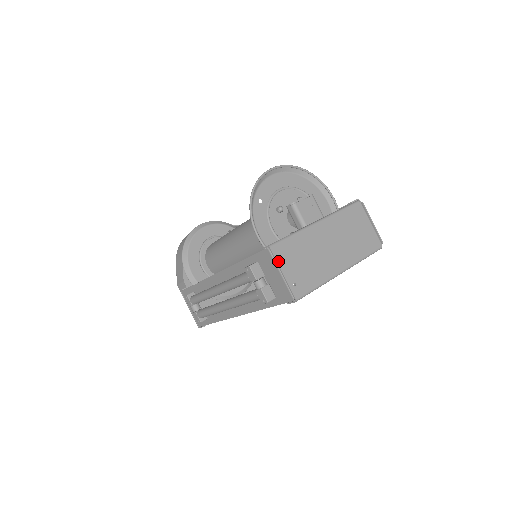
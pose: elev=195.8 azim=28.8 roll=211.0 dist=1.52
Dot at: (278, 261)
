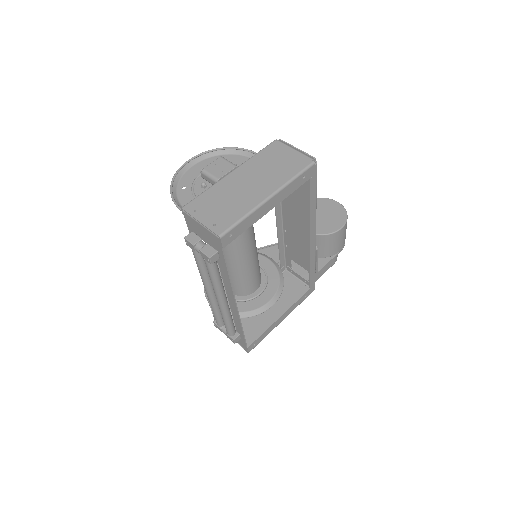
Dot at: (193, 215)
